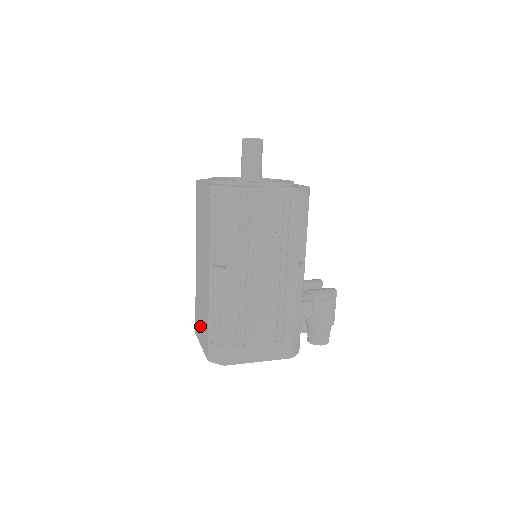
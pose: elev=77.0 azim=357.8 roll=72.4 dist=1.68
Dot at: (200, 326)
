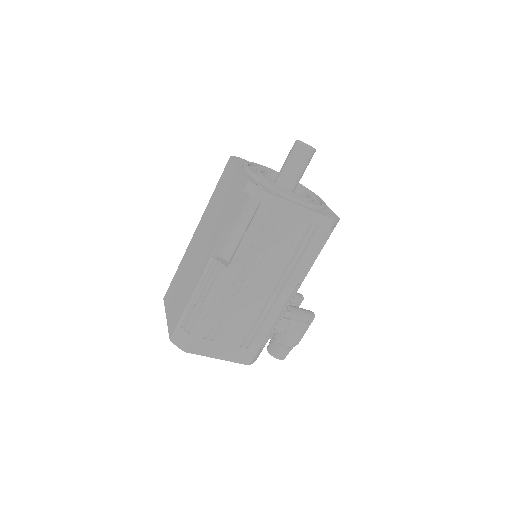
Dot at: (173, 299)
